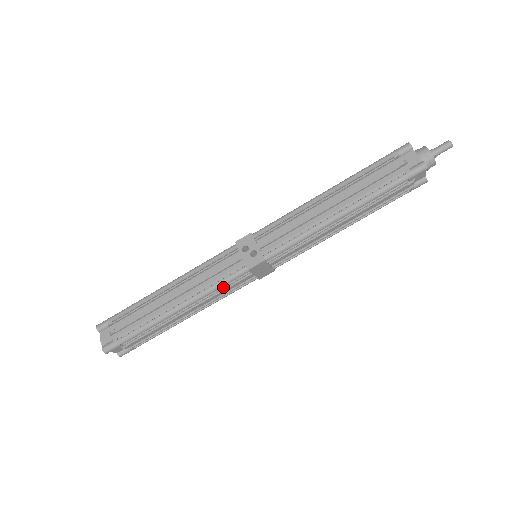
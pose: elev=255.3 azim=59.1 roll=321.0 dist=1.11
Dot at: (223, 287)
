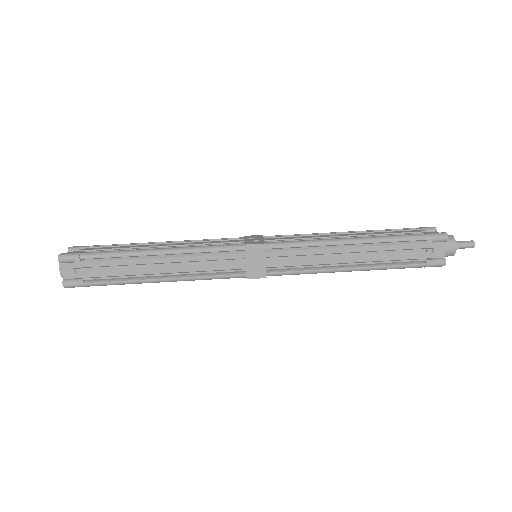
Dot at: (211, 254)
